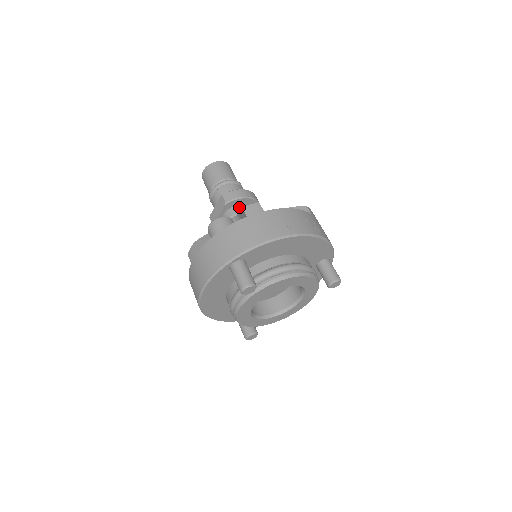
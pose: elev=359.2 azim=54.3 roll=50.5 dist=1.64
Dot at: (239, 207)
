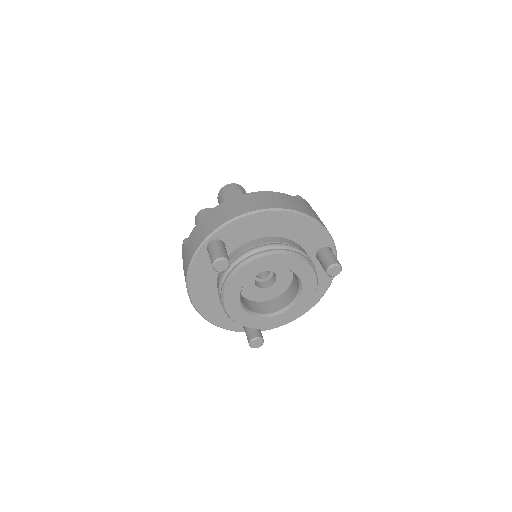
Dot at: occluded
